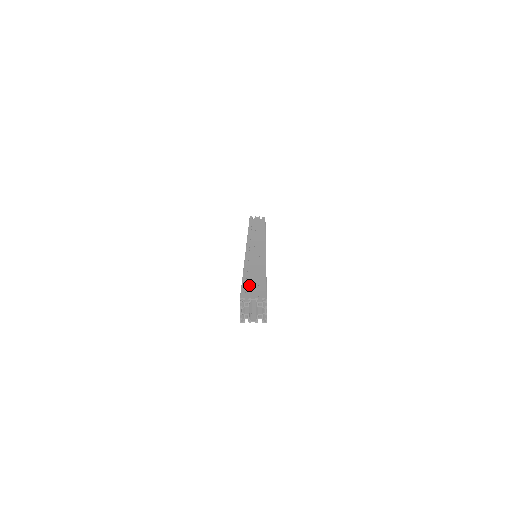
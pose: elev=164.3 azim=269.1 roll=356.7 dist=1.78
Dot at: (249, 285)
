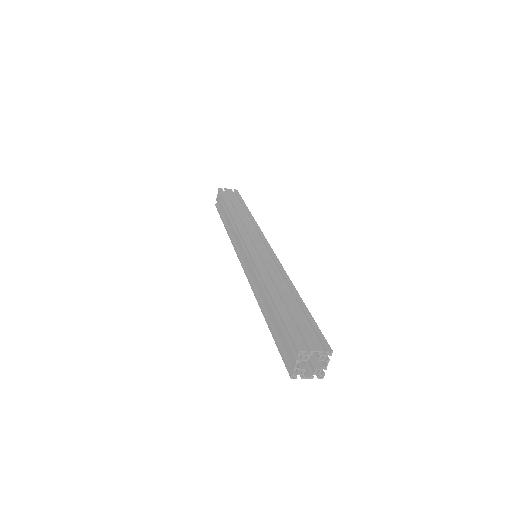
Dot at: (295, 322)
